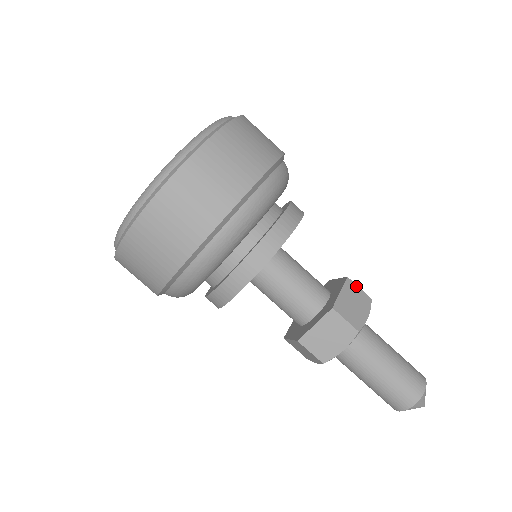
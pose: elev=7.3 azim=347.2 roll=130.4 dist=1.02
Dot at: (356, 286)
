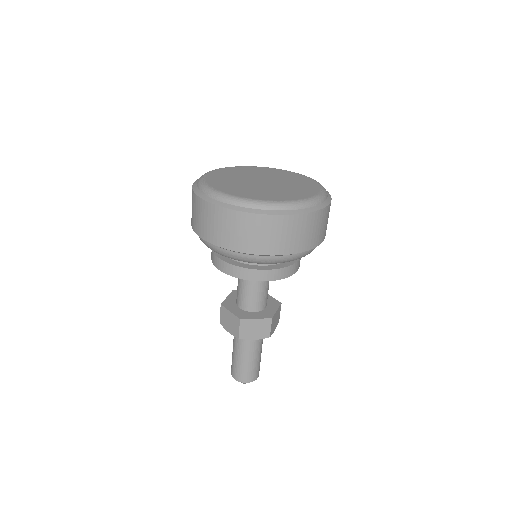
Dot at: (280, 310)
